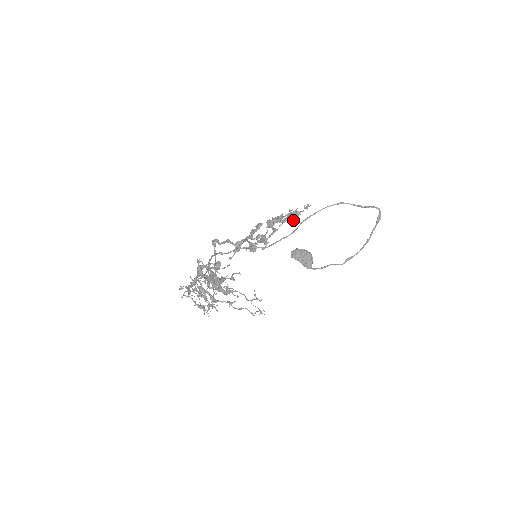
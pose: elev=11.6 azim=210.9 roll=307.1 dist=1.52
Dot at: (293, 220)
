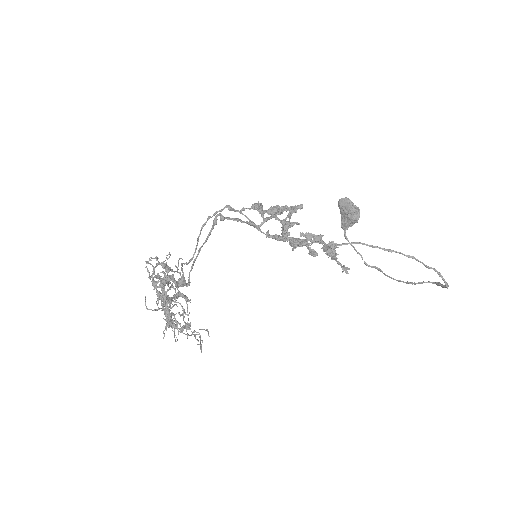
Dot at: occluded
